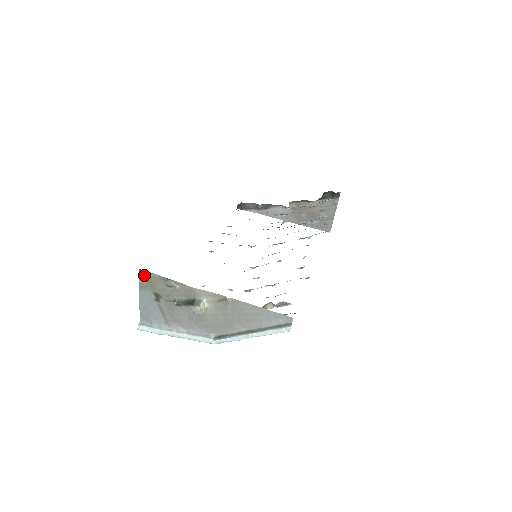
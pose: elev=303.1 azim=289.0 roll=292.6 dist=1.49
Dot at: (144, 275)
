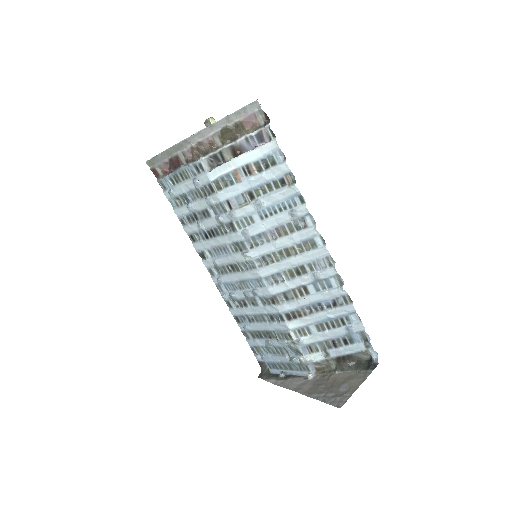
Dot at: occluded
